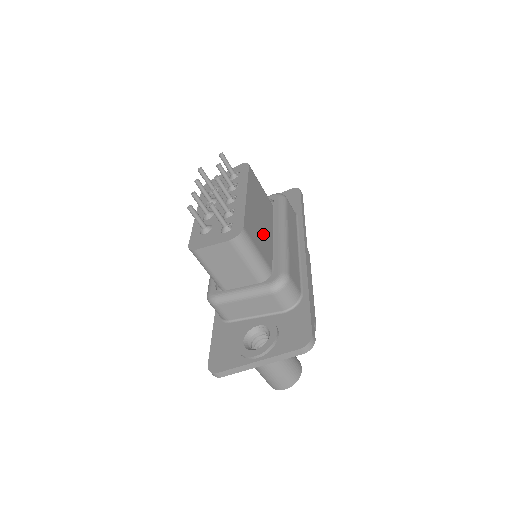
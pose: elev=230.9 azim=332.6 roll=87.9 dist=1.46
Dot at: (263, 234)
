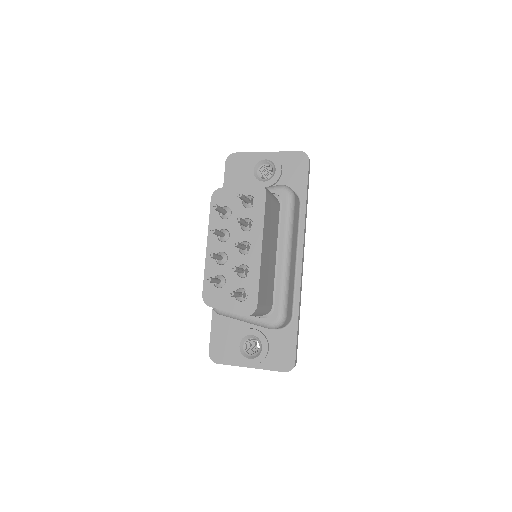
Dot at: (270, 274)
